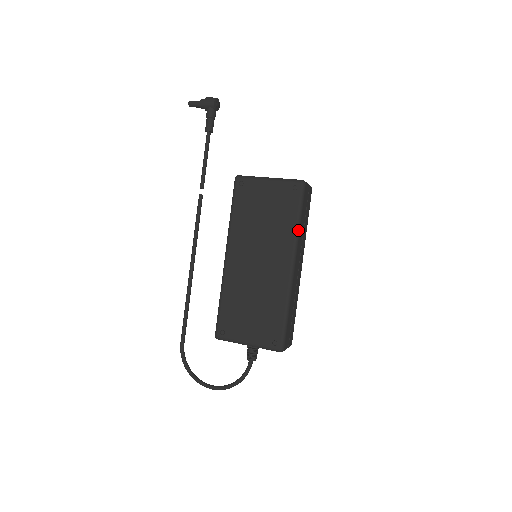
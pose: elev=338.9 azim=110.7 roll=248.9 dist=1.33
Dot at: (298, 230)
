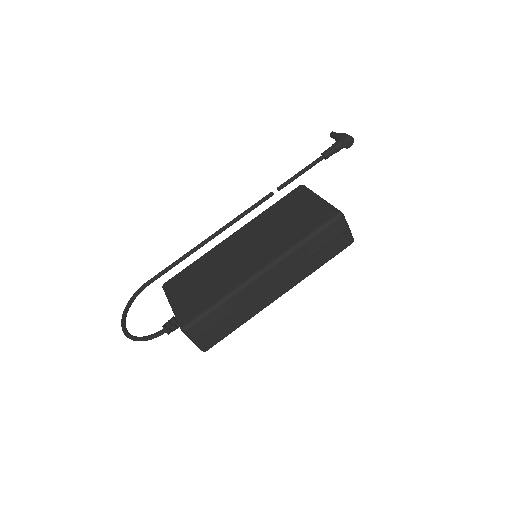
Dot at: (298, 246)
